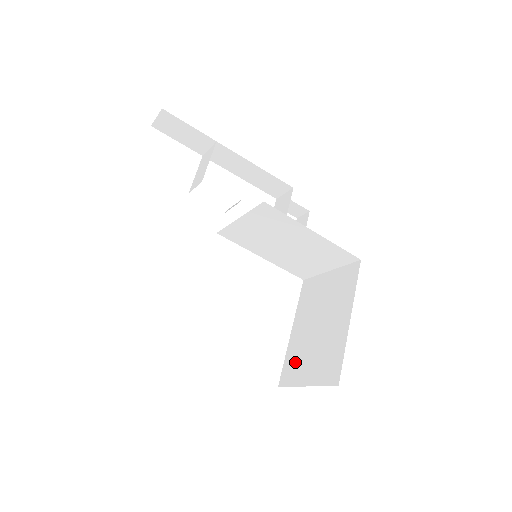
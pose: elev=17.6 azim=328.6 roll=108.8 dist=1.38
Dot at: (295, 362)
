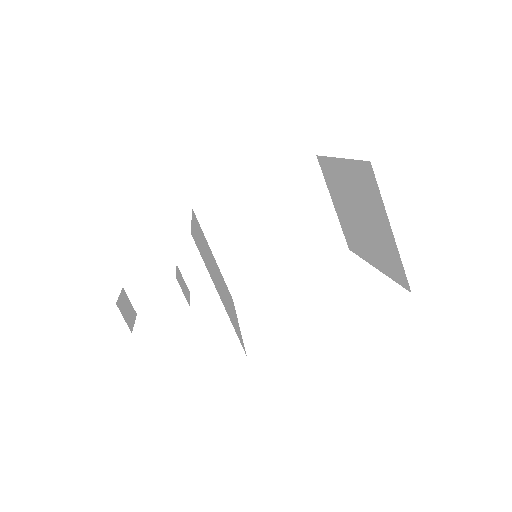
Dot at: (386, 256)
